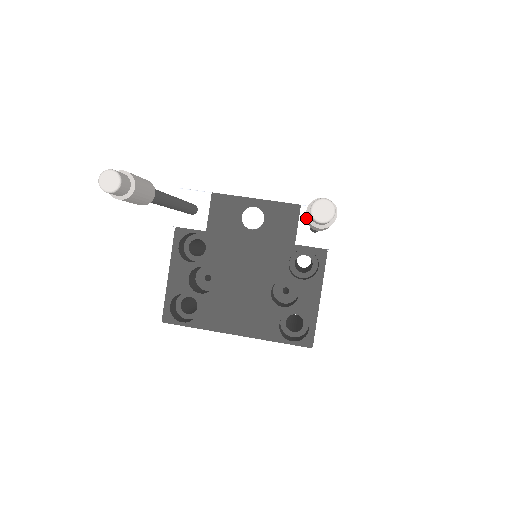
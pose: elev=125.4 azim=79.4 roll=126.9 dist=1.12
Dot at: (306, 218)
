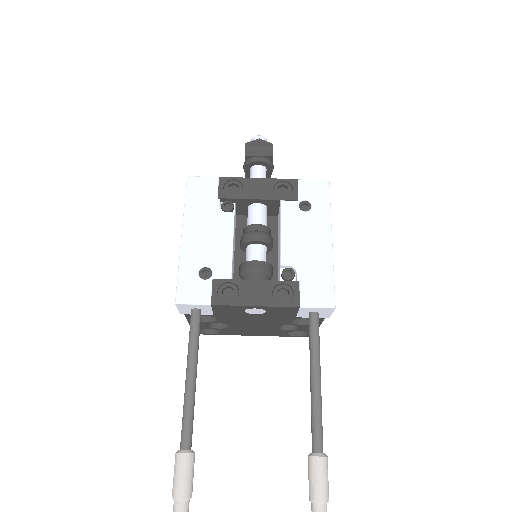
Dot at: occluded
